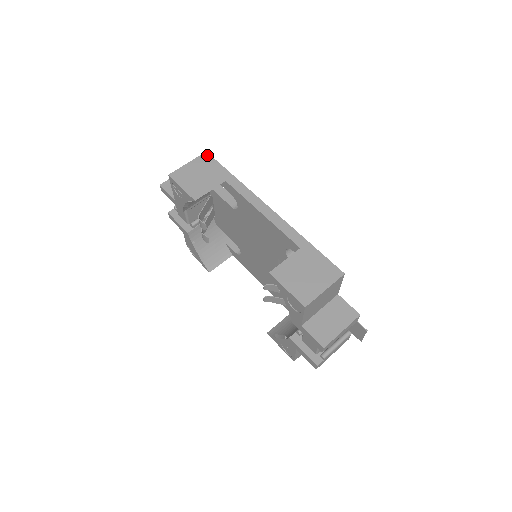
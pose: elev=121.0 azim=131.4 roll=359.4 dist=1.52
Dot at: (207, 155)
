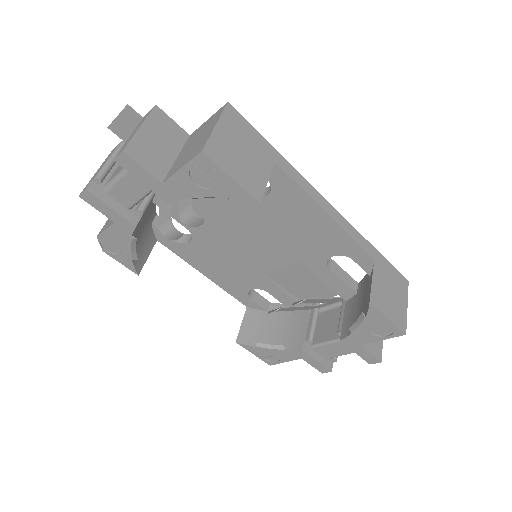
Dot at: (233, 110)
